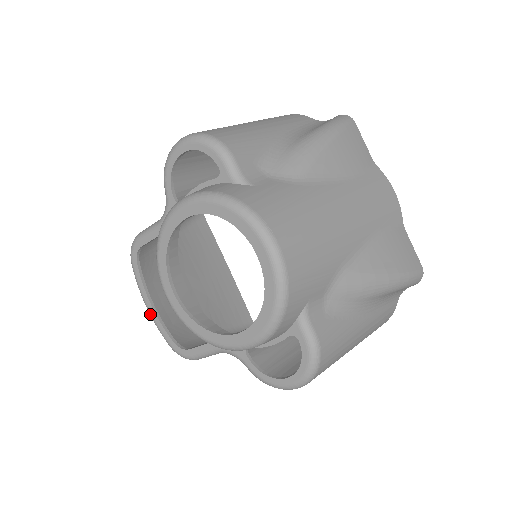
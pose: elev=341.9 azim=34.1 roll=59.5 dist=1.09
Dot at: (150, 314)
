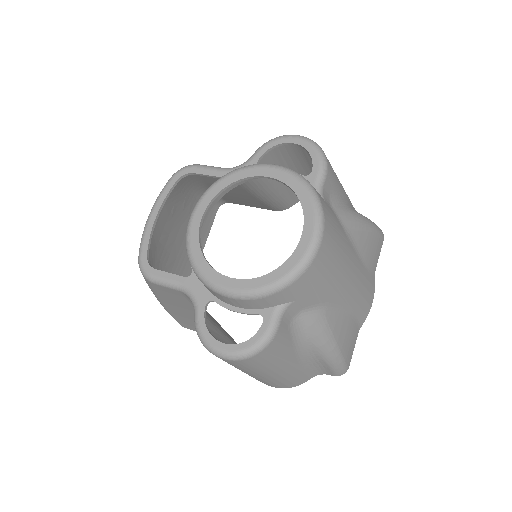
Dot at: (148, 222)
